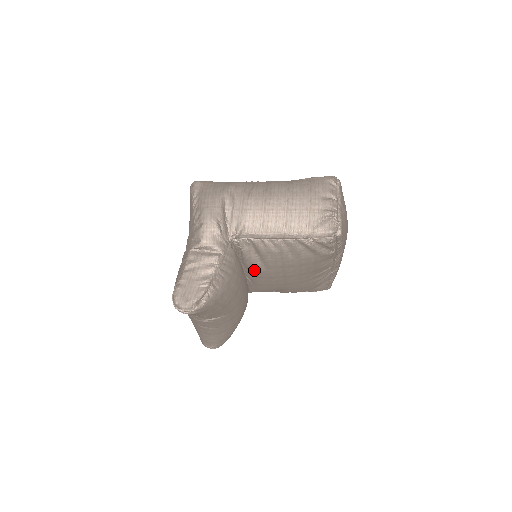
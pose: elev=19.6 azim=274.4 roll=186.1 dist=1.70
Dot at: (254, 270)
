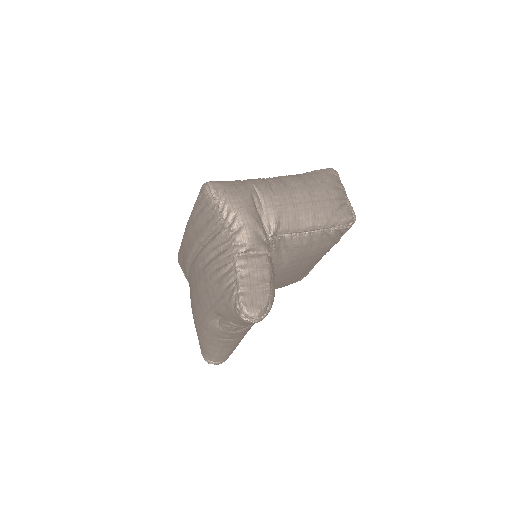
Dot at: (275, 268)
